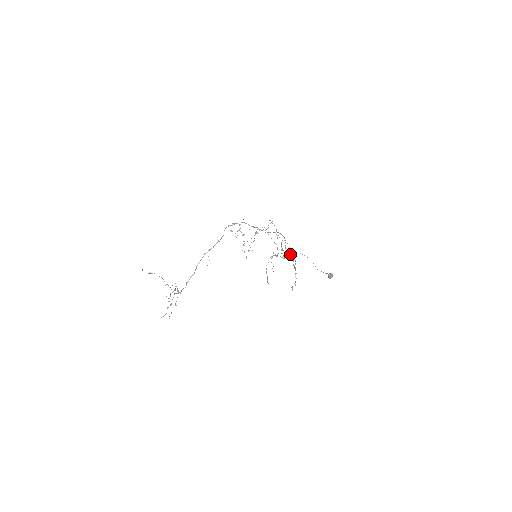
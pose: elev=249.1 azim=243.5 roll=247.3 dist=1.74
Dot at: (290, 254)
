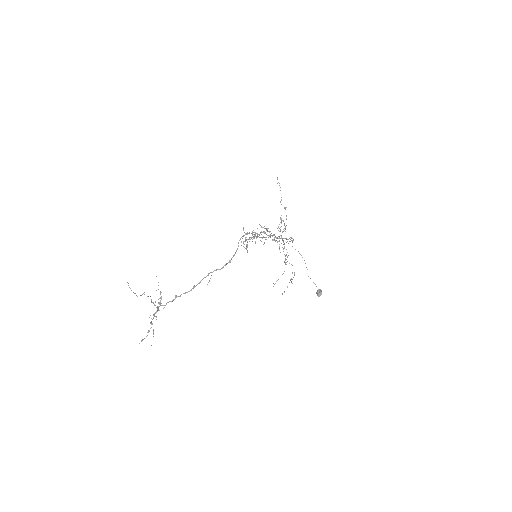
Dot at: occluded
